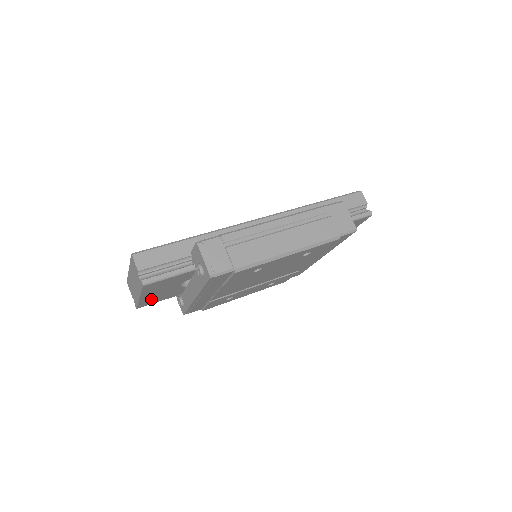
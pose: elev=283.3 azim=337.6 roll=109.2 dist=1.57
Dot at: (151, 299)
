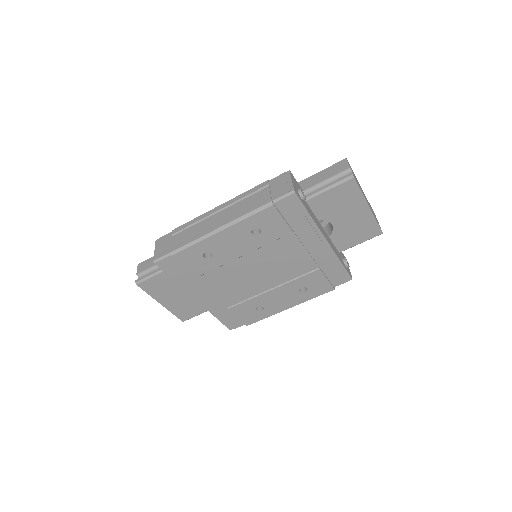
Dot at: (181, 308)
